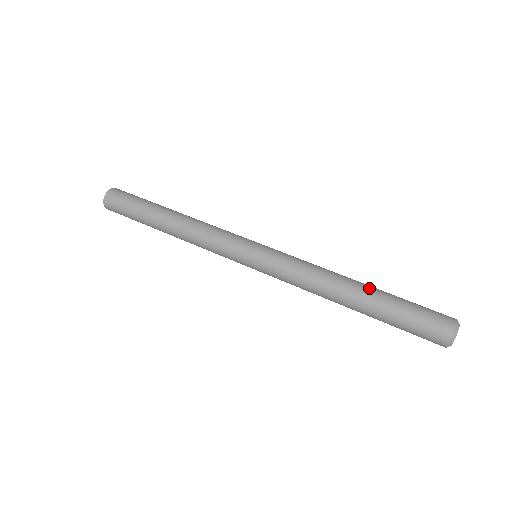
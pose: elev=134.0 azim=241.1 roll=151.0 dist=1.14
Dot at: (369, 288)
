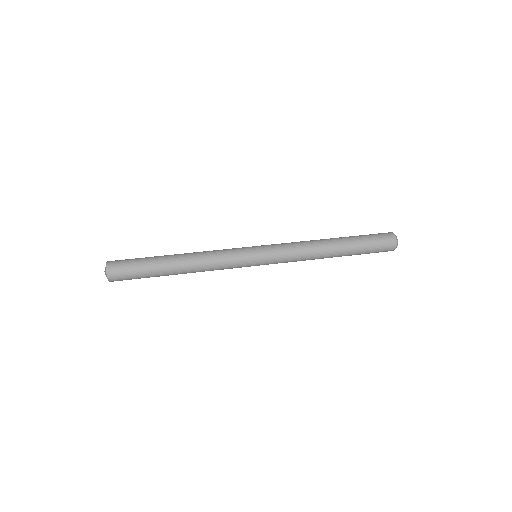
Dot at: (342, 245)
